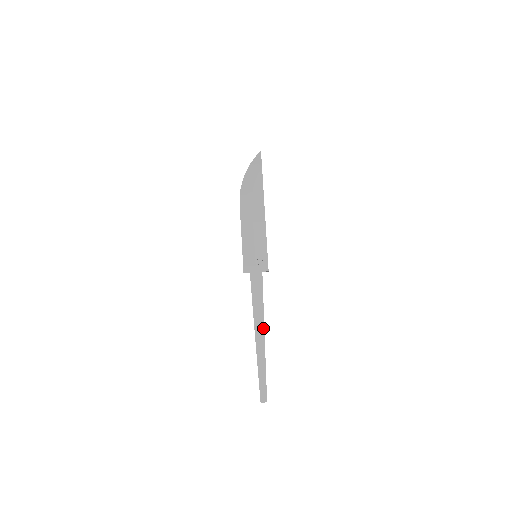
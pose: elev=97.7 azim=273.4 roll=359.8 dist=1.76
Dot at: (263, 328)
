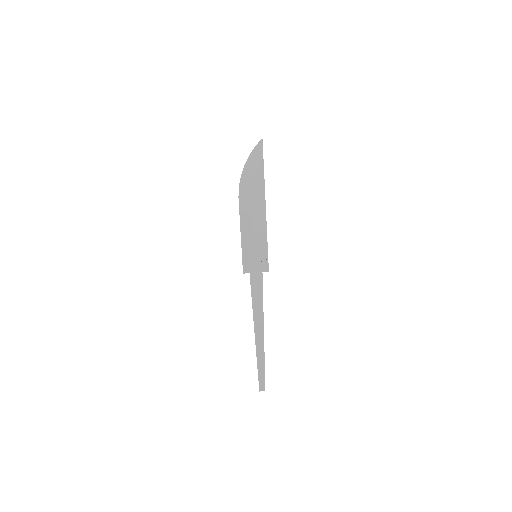
Dot at: (262, 326)
